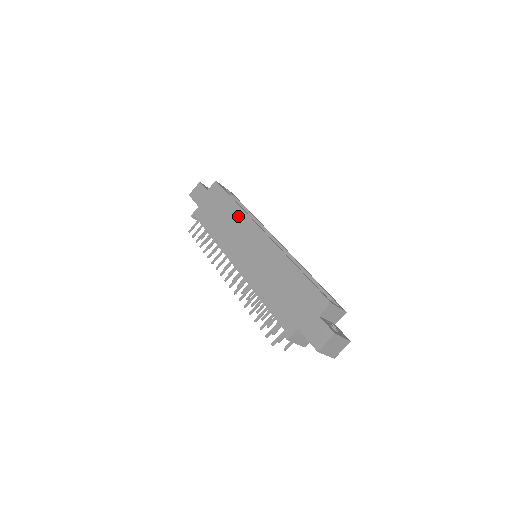
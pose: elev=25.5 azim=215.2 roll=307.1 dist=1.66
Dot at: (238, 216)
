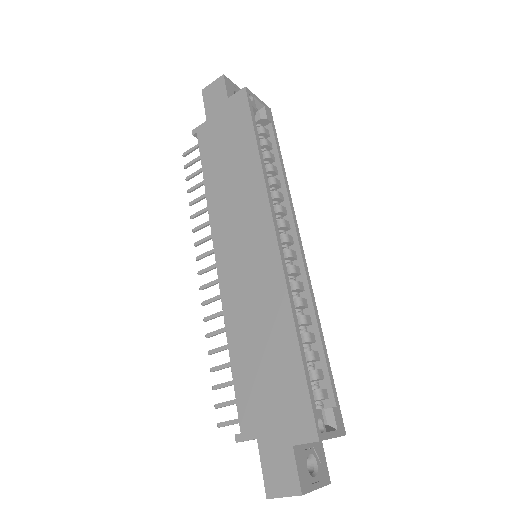
Dot at: (251, 178)
